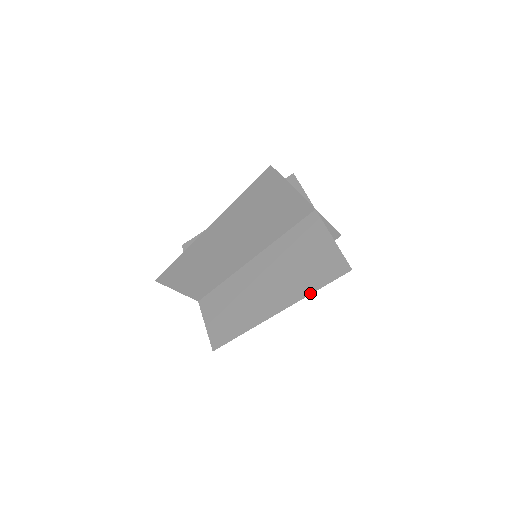
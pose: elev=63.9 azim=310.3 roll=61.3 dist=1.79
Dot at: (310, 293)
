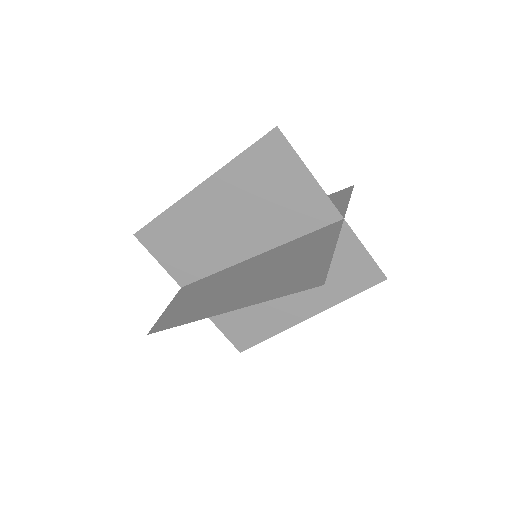
Dot at: (339, 302)
